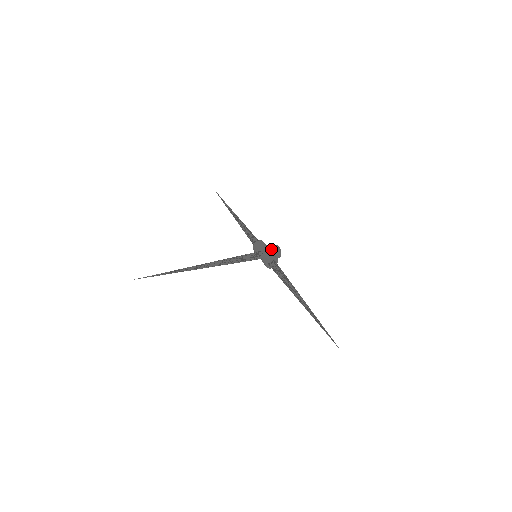
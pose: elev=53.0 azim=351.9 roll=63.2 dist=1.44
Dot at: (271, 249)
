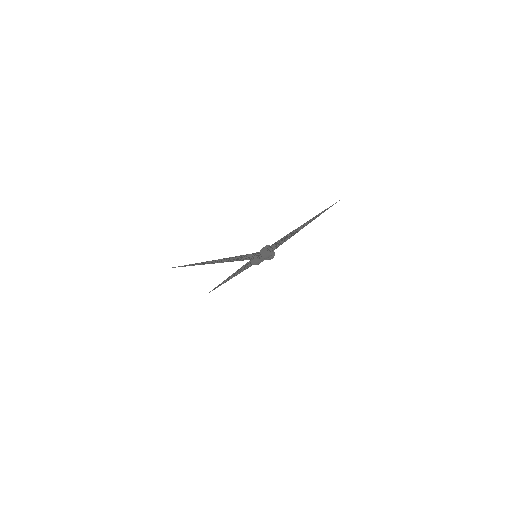
Dot at: occluded
